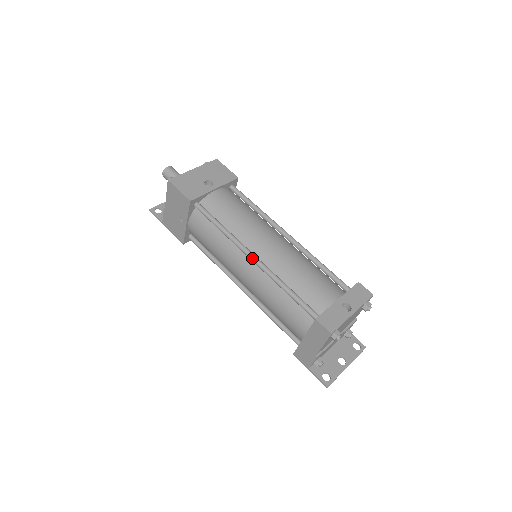
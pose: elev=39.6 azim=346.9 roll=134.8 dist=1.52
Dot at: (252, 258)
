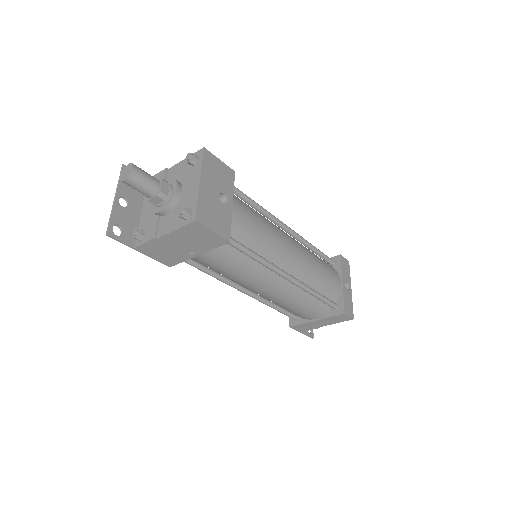
Dot at: (289, 279)
